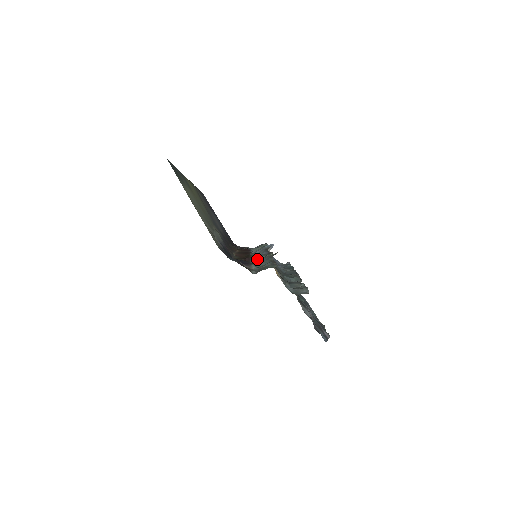
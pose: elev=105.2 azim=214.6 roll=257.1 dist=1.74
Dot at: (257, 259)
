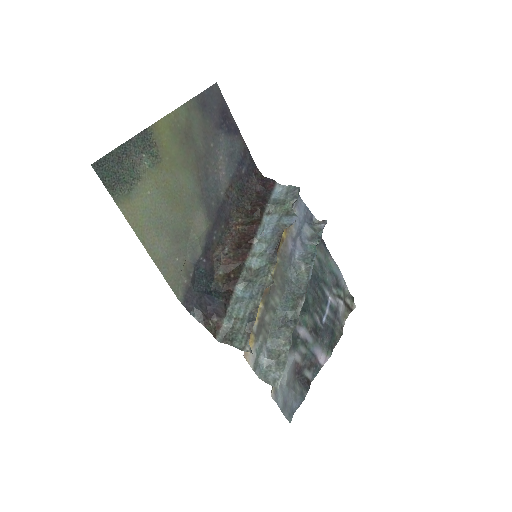
Dot at: (246, 282)
